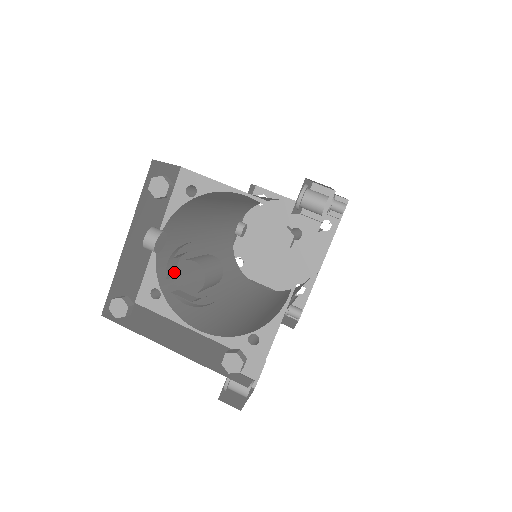
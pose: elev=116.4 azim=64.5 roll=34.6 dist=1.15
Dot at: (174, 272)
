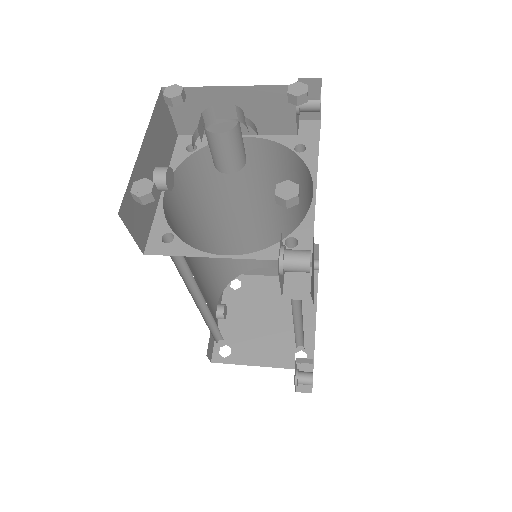
Dot at: (202, 137)
